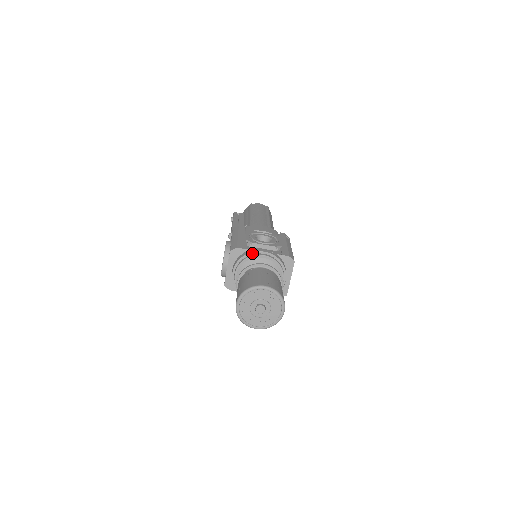
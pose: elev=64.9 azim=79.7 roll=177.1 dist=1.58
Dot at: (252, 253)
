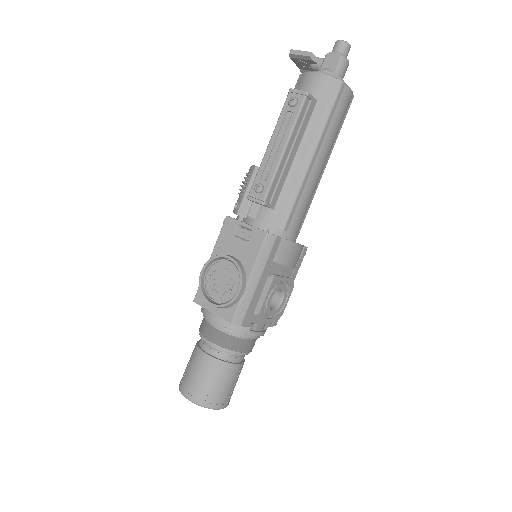
Dot at: (248, 335)
